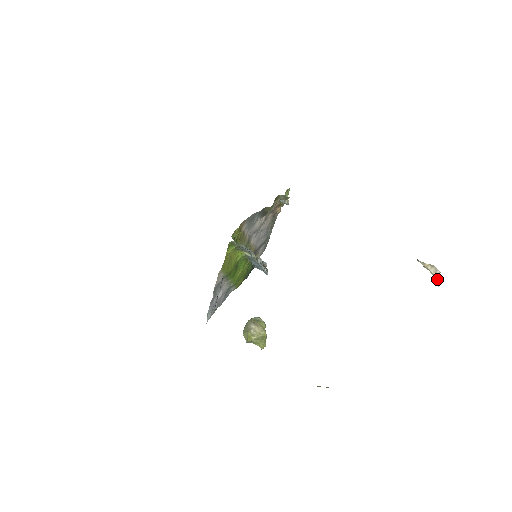
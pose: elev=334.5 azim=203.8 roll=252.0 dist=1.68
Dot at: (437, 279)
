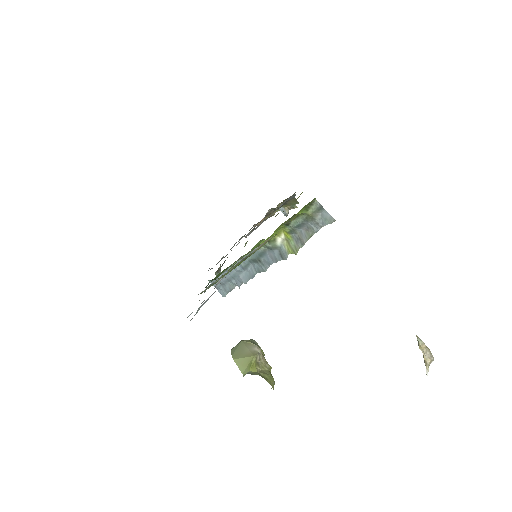
Dot at: occluded
